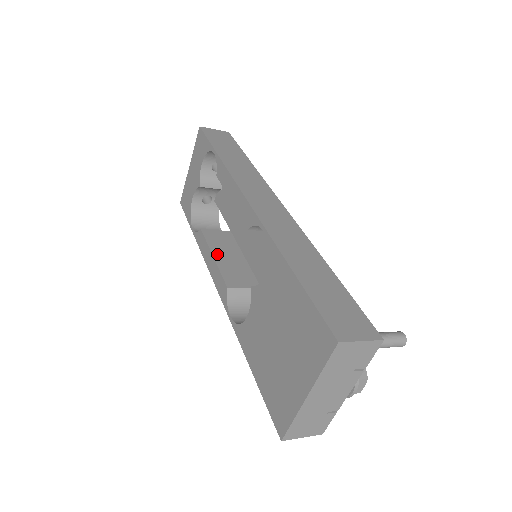
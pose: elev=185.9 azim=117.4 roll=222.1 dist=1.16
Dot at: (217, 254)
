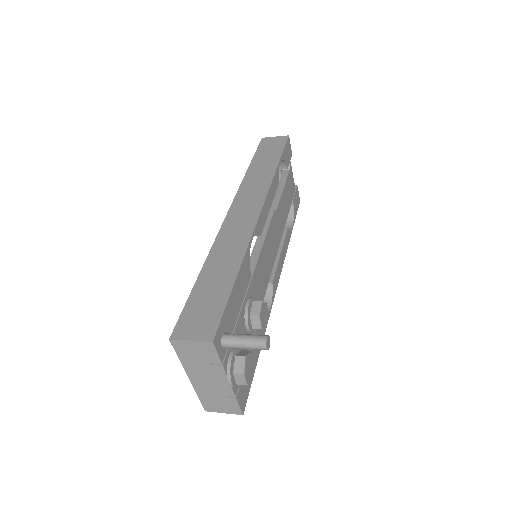
Dot at: occluded
